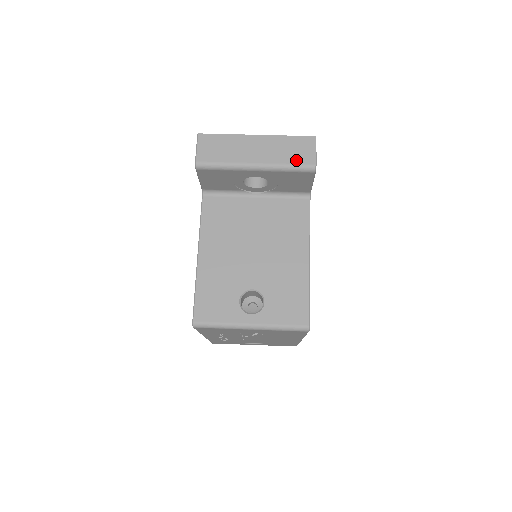
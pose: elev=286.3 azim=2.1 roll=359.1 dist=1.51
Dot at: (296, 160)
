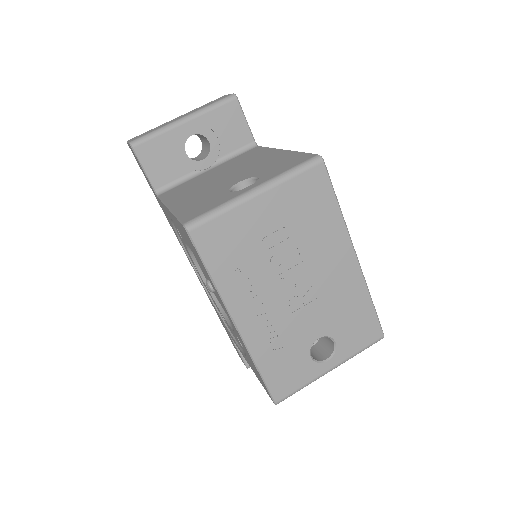
Dot at: (216, 101)
